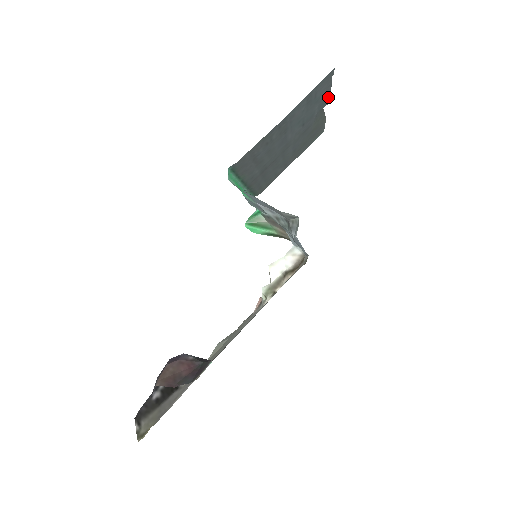
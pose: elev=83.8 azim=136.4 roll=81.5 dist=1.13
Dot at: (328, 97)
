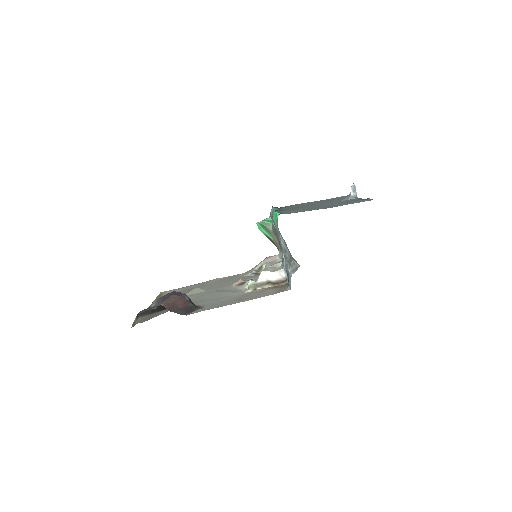
Dot at: (360, 198)
